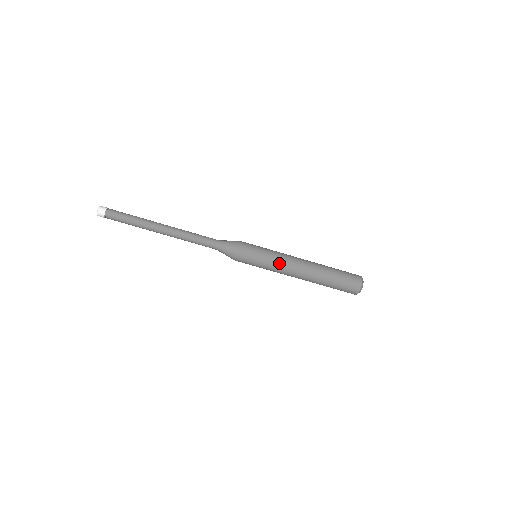
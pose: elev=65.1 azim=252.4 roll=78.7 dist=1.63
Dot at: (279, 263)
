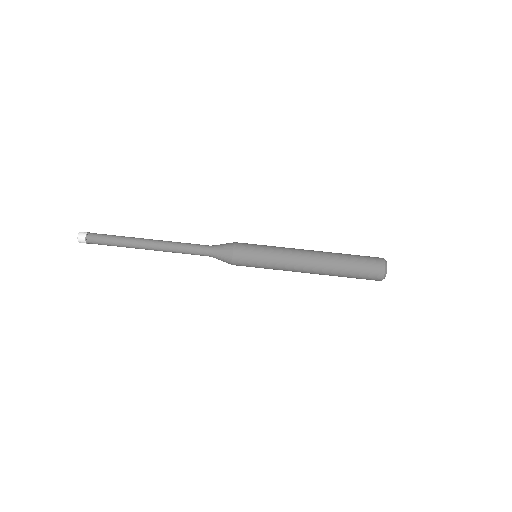
Dot at: (283, 247)
